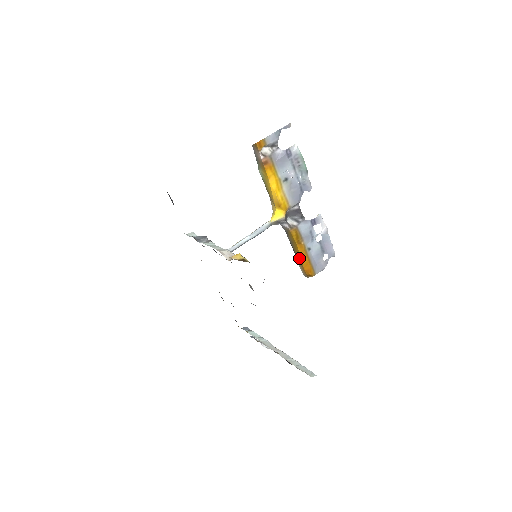
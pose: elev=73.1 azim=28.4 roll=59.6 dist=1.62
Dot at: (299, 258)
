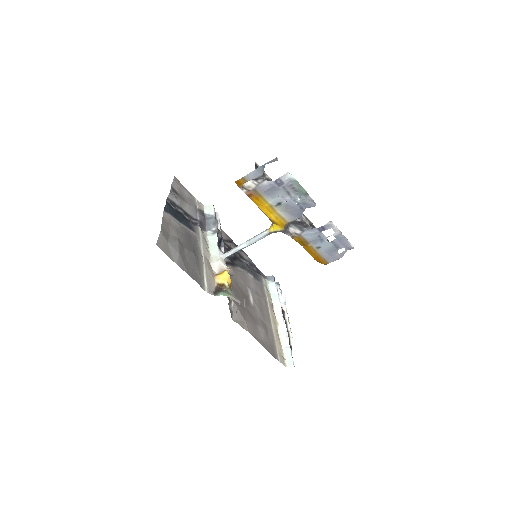
Dot at: occluded
